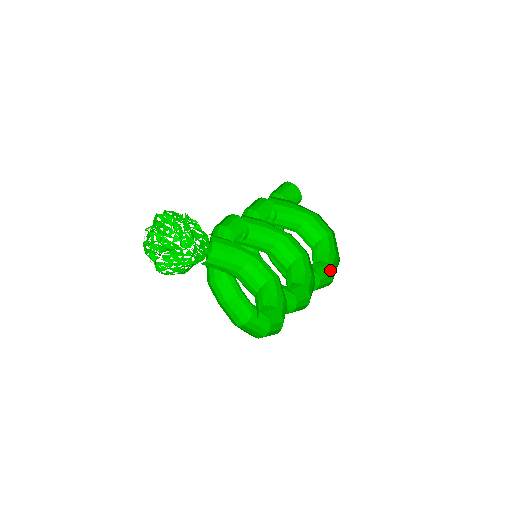
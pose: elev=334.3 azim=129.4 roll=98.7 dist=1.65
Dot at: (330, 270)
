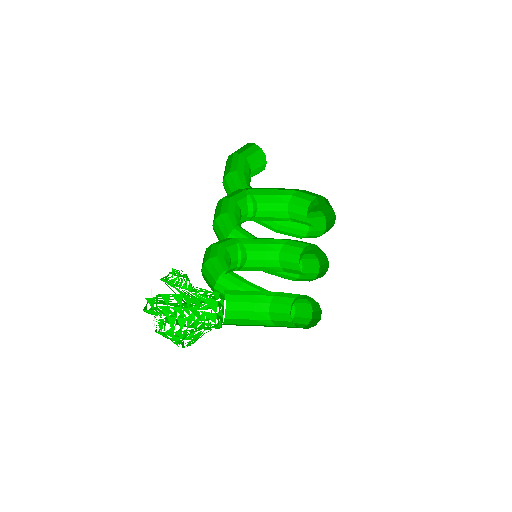
Dot at: (319, 212)
